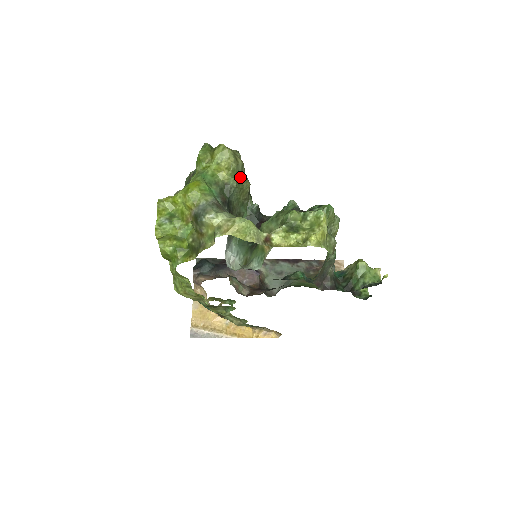
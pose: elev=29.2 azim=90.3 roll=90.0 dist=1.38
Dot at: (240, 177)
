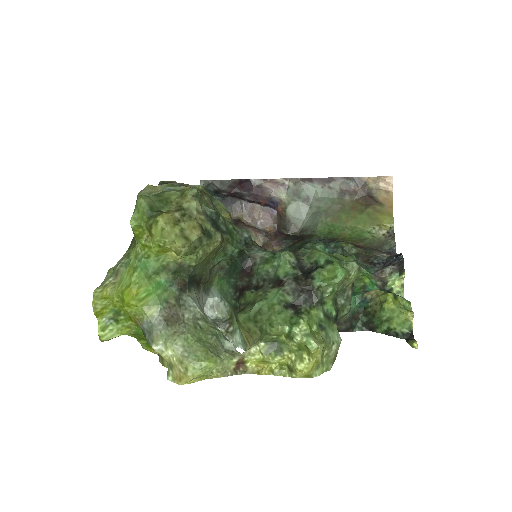
Dot at: (200, 247)
